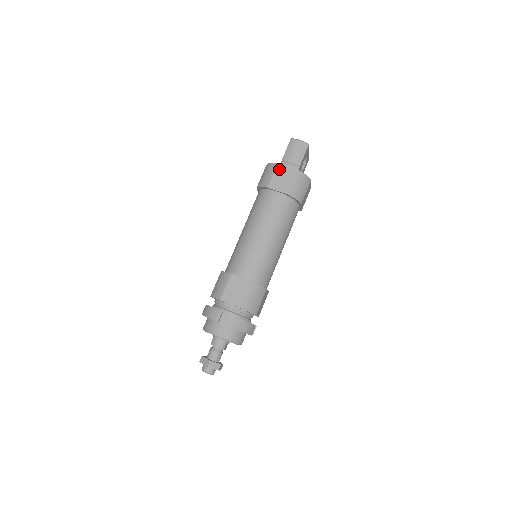
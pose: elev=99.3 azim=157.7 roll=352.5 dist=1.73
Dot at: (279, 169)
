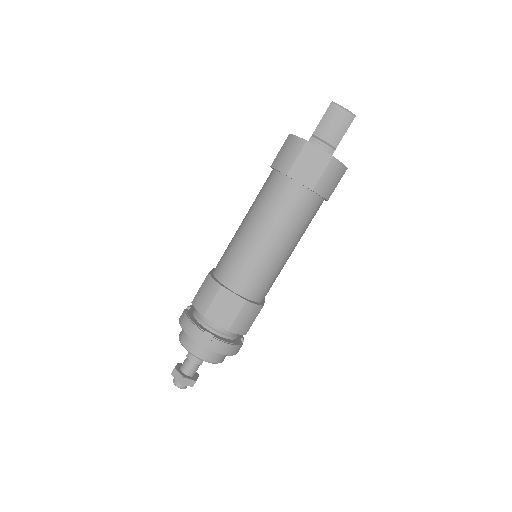
Dot at: (307, 150)
